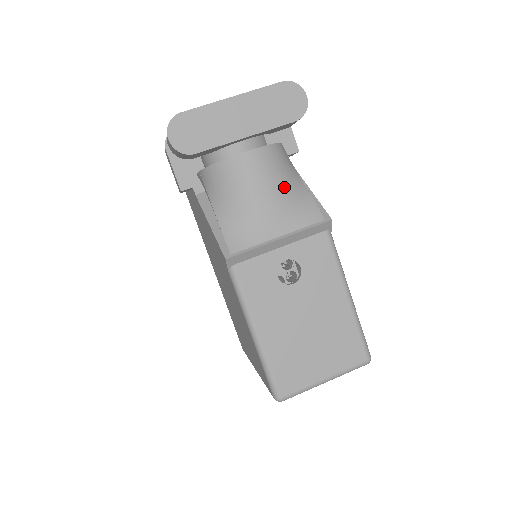
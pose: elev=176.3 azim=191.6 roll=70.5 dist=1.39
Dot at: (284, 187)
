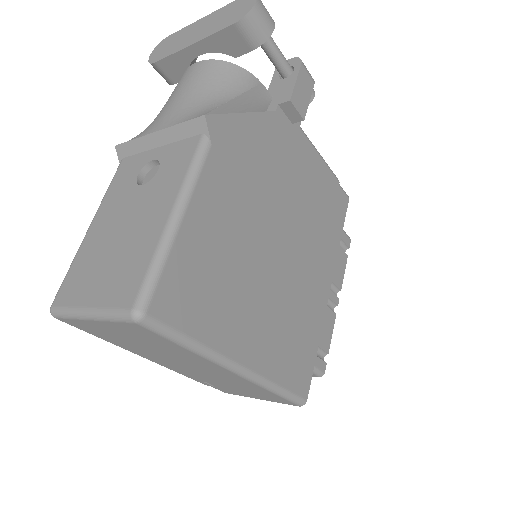
Dot at: (200, 92)
